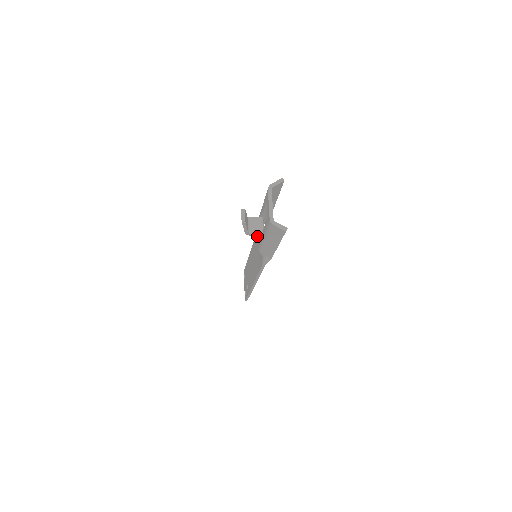
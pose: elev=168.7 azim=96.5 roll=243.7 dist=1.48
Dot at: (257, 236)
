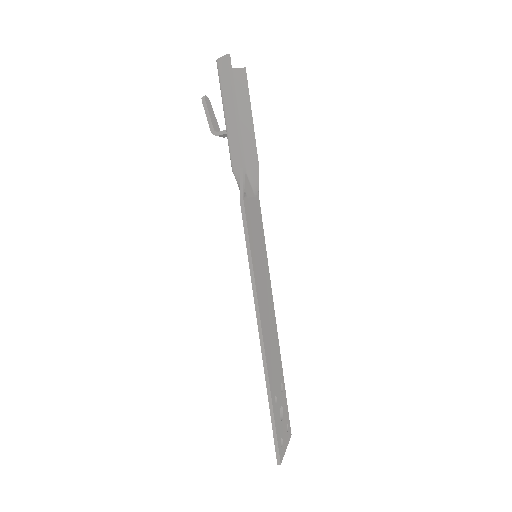
Dot at: occluded
